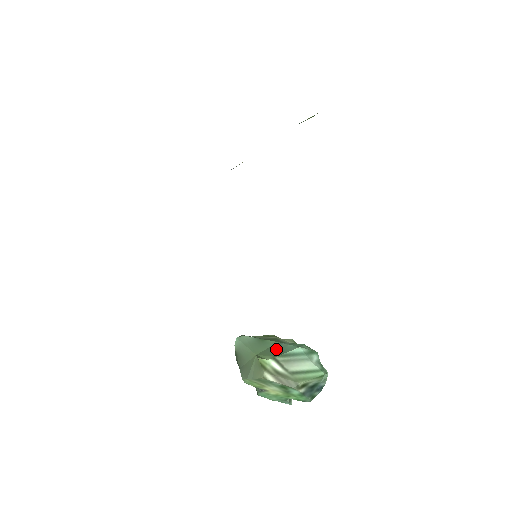
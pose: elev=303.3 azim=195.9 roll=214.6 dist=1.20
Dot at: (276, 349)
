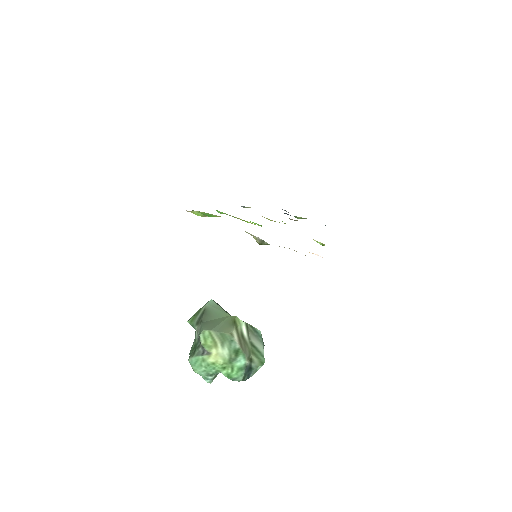
Dot at: occluded
